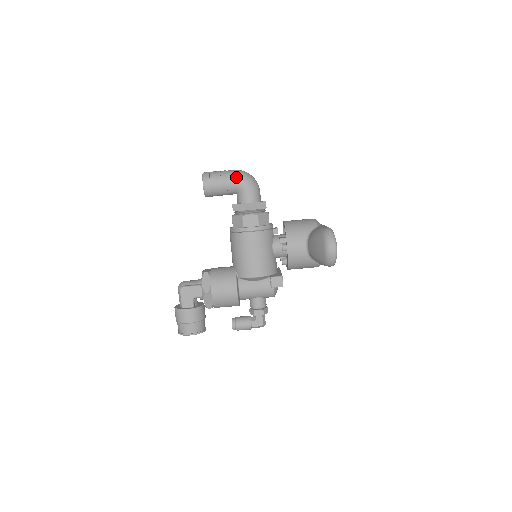
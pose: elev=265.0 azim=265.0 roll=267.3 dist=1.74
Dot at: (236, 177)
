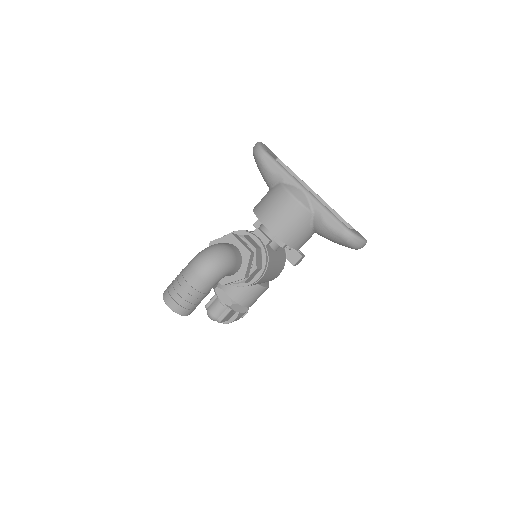
Dot at: (212, 283)
